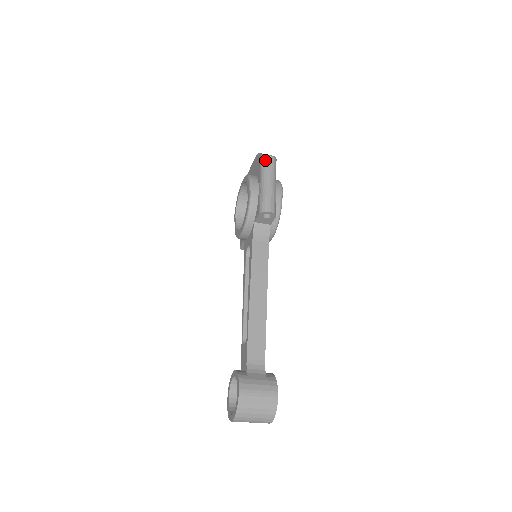
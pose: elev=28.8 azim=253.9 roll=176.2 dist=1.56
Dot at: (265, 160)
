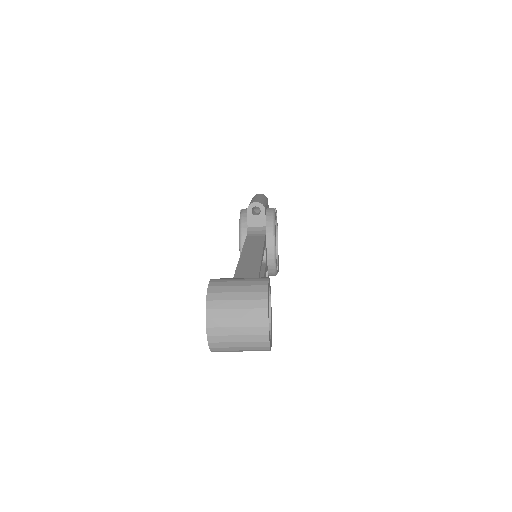
Dot at: occluded
